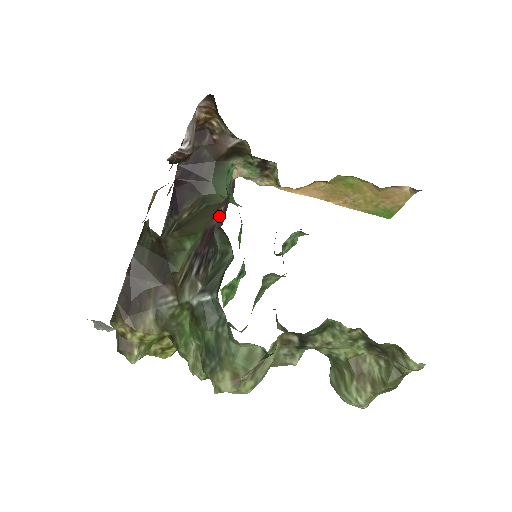
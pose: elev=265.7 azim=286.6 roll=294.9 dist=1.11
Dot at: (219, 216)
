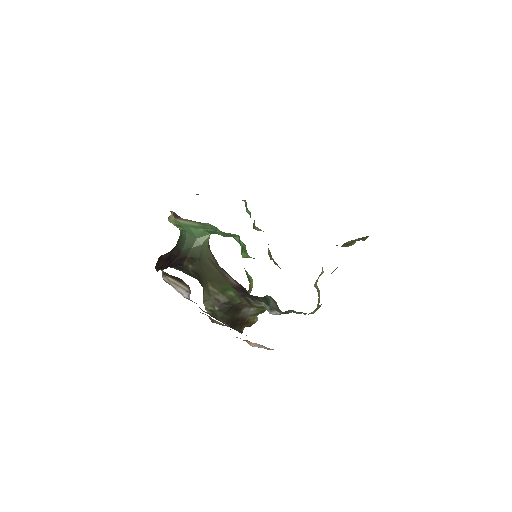
Dot at: (233, 281)
